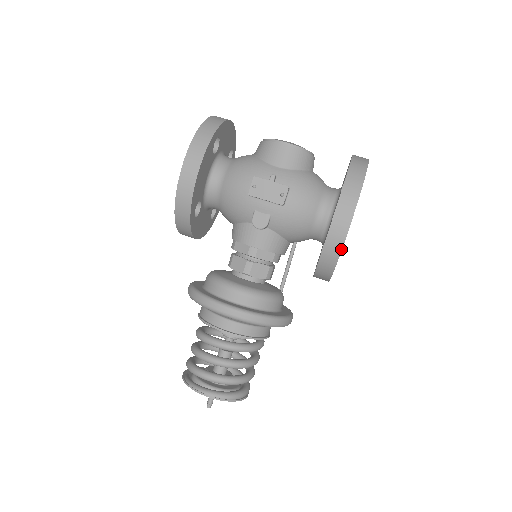
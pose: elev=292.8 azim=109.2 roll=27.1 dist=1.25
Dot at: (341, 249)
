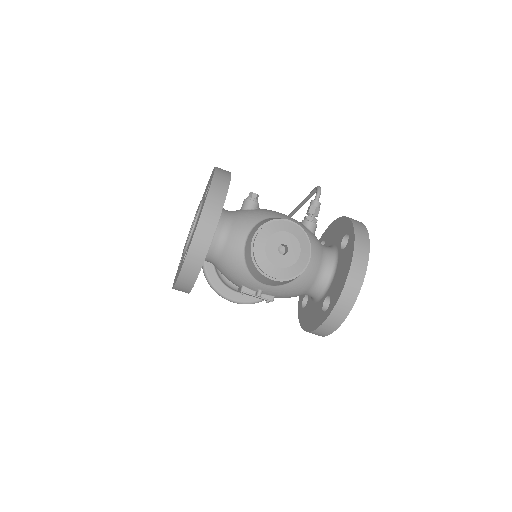
Dot at: occluded
